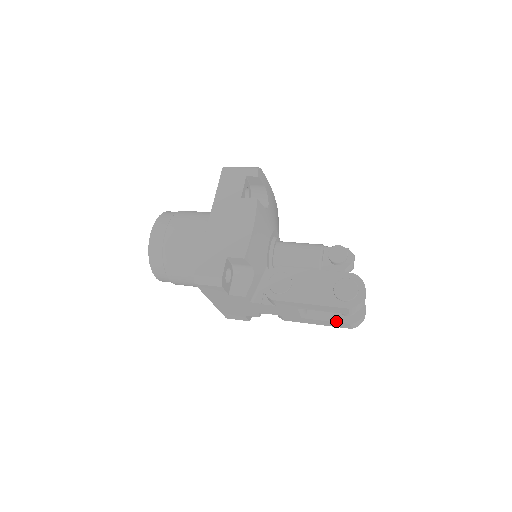
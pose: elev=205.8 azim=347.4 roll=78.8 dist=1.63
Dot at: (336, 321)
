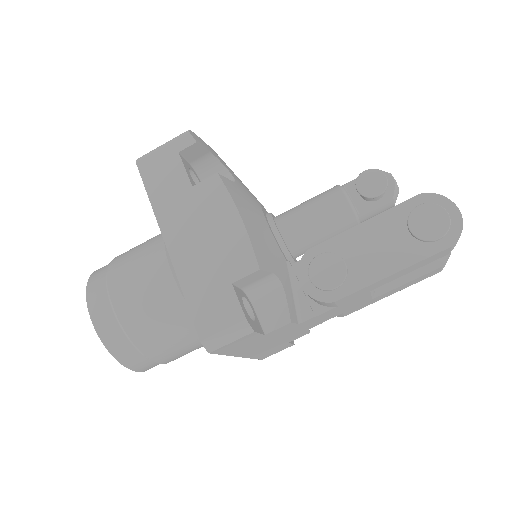
Dot at: (421, 274)
